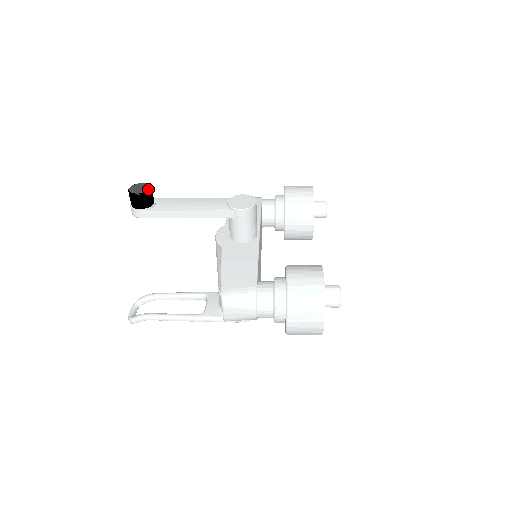
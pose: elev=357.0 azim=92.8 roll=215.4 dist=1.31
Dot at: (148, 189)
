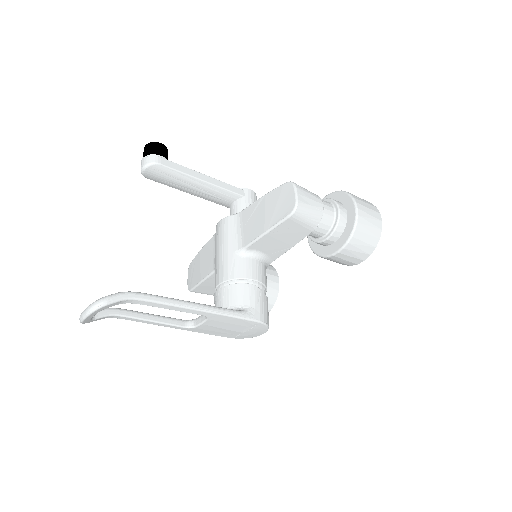
Dot at: occluded
